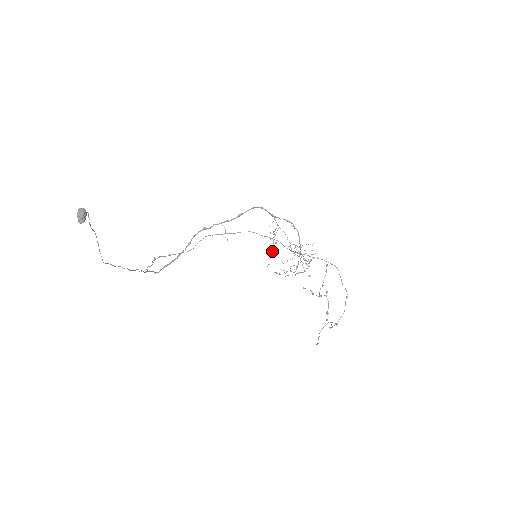
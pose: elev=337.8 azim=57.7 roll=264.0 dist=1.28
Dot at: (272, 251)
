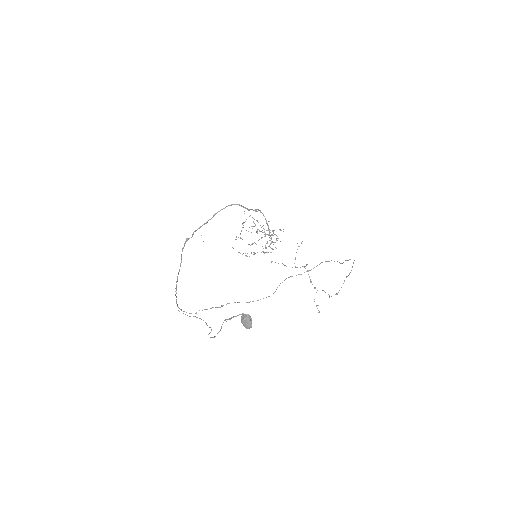
Dot at: (240, 238)
